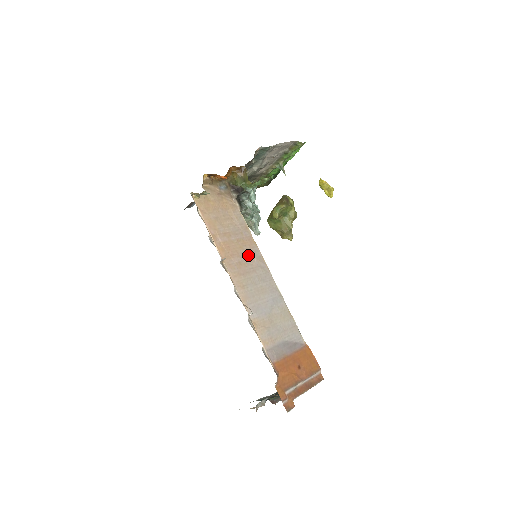
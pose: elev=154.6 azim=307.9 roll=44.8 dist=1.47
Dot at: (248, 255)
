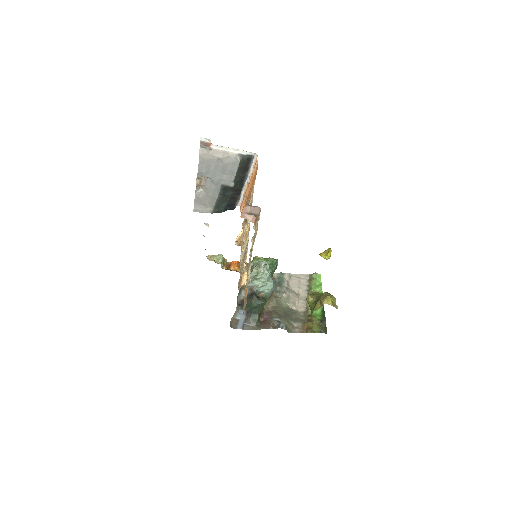
Dot at: occluded
